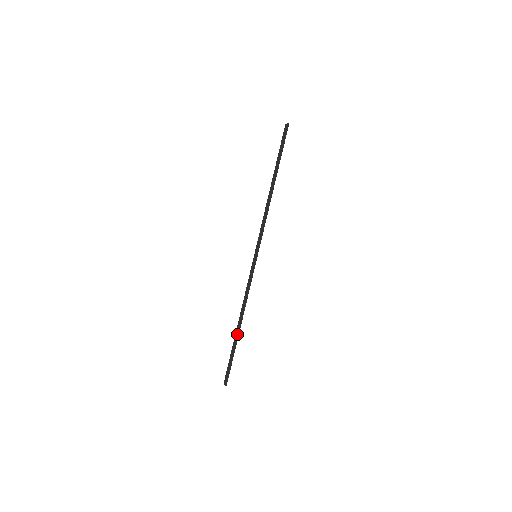
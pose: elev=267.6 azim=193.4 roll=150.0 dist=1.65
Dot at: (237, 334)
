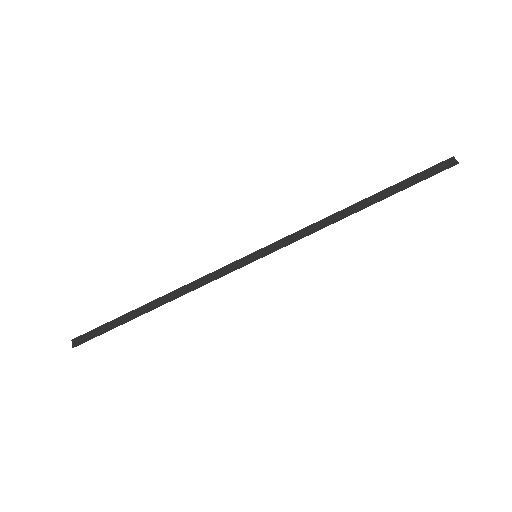
Dot at: (144, 311)
